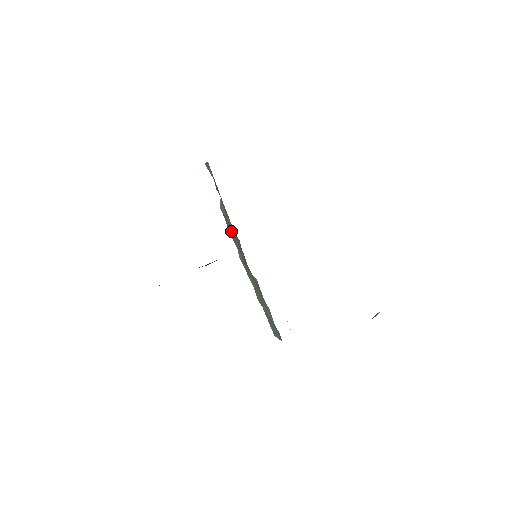
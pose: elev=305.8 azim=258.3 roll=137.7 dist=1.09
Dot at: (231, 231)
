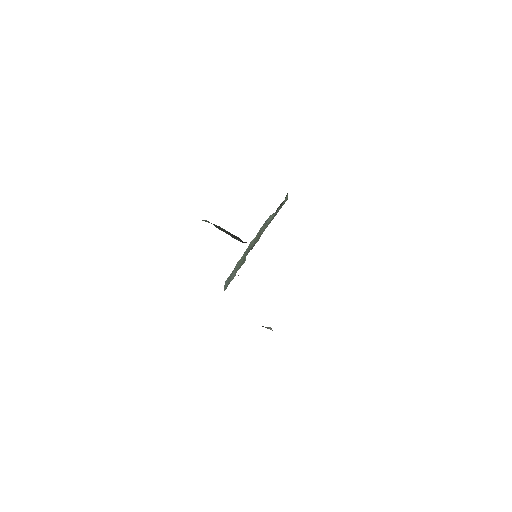
Dot at: (261, 231)
